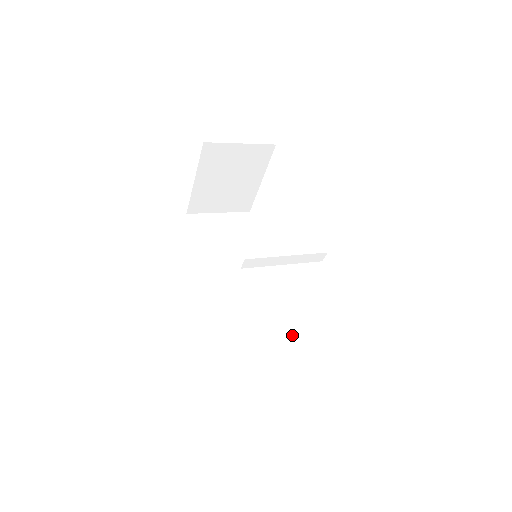
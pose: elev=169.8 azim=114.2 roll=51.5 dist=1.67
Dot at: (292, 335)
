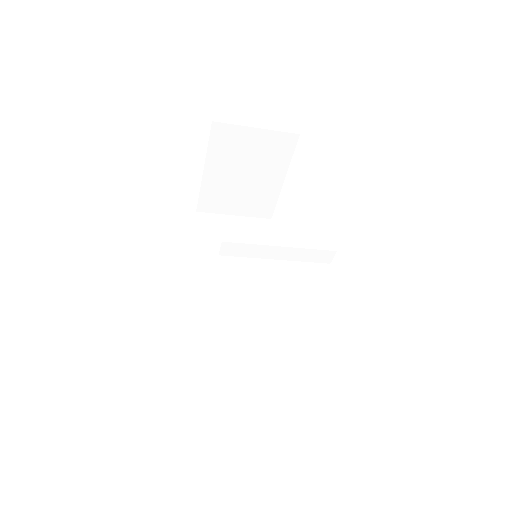
Dot at: (288, 359)
